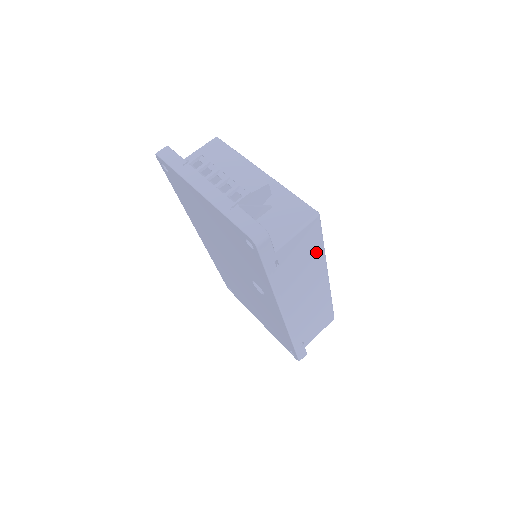
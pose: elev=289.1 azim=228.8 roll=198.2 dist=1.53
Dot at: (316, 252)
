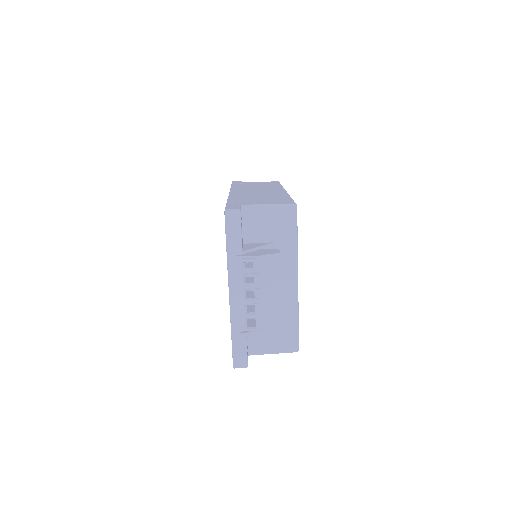
Dot at: occluded
